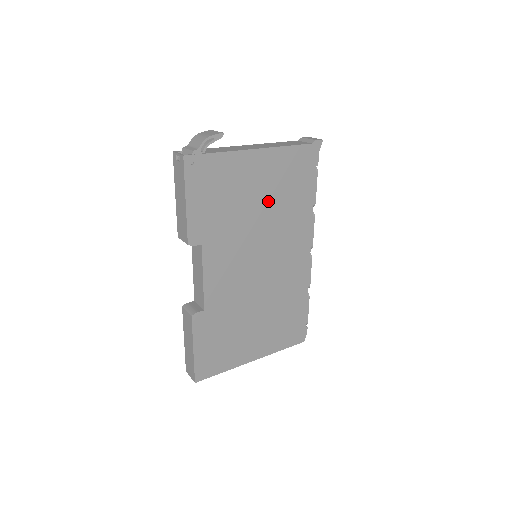
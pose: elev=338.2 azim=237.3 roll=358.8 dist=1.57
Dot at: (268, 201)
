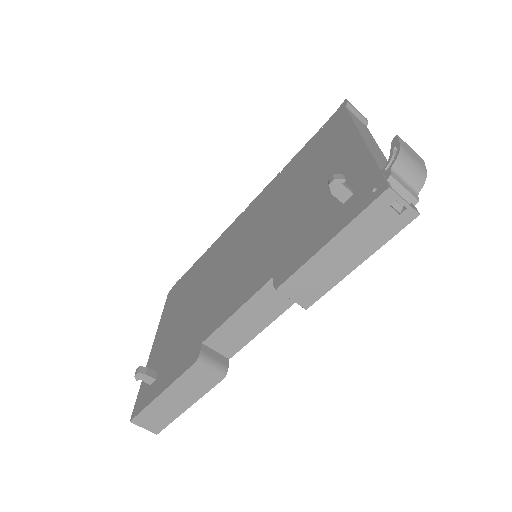
Dot at: occluded
